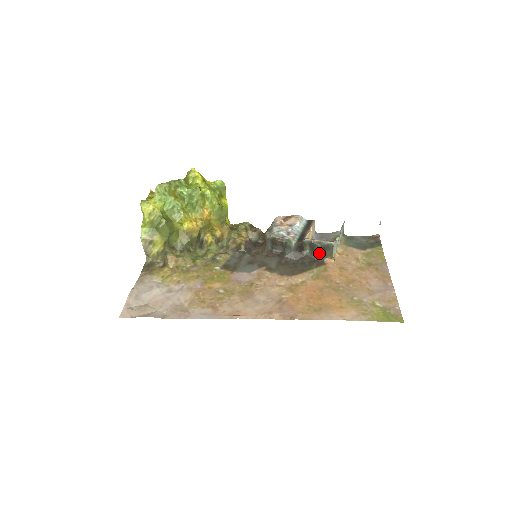
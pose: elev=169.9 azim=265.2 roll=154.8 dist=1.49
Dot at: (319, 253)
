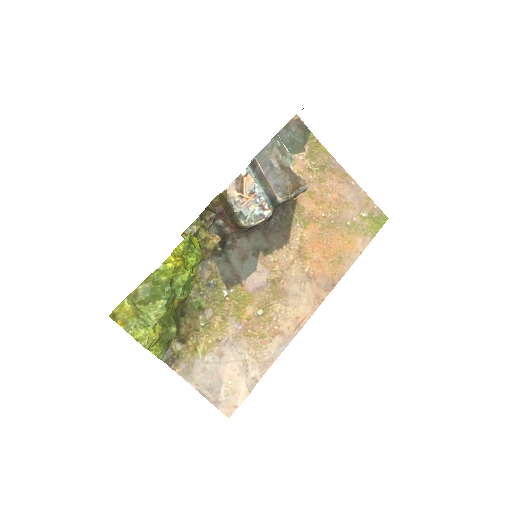
Dot at: occluded
